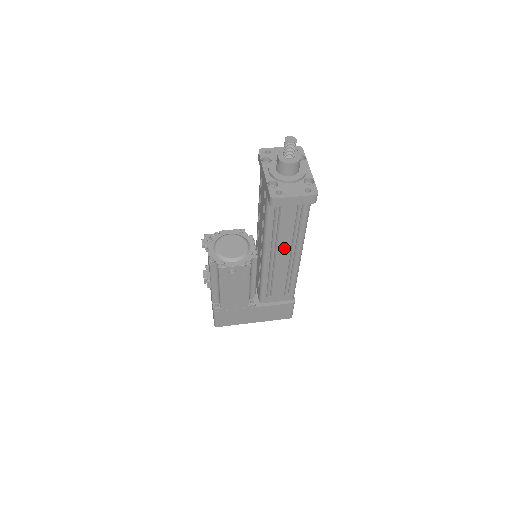
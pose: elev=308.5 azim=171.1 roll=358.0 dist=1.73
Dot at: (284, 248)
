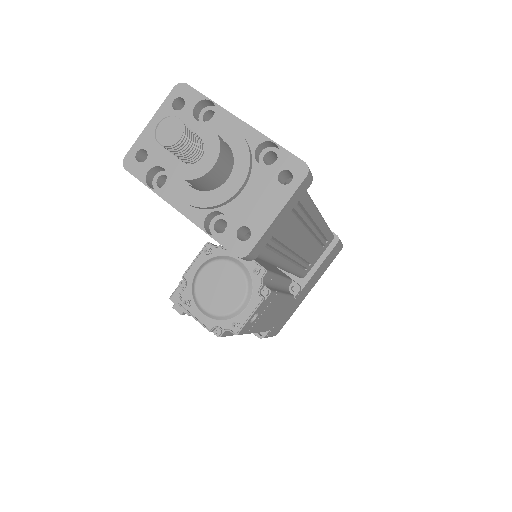
Dot at: (294, 235)
